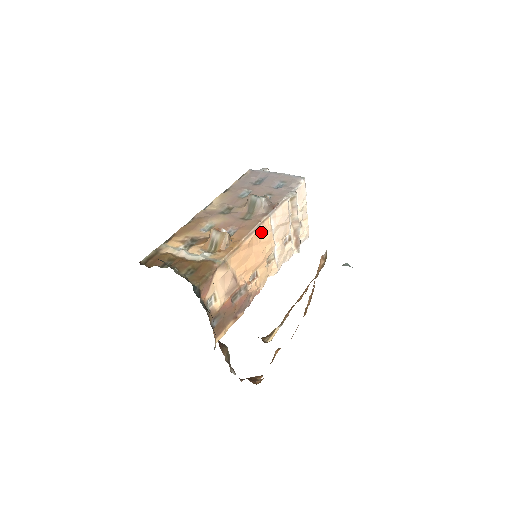
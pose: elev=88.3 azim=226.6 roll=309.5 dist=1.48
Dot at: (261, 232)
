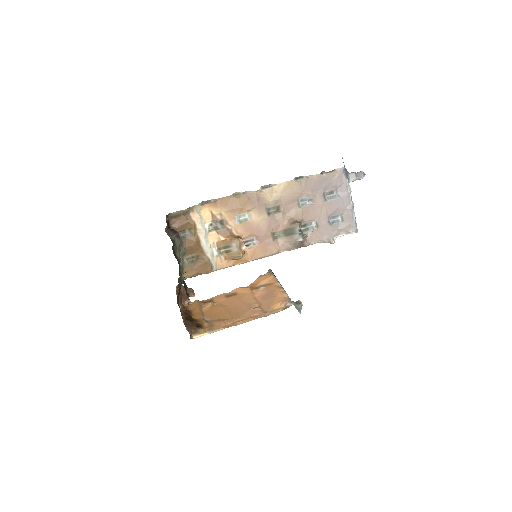
Dot at: occluded
